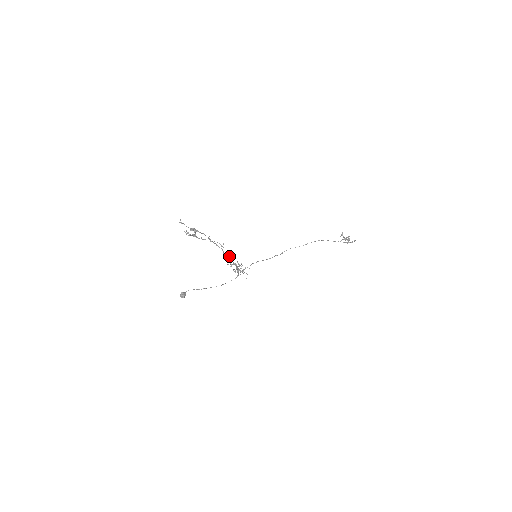
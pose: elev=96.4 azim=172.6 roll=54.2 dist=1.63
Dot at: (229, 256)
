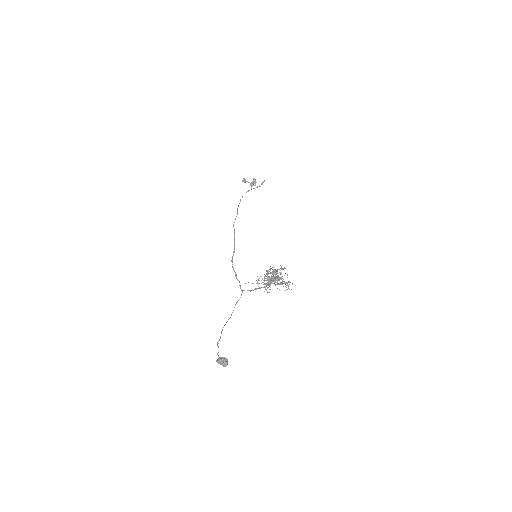
Dot at: (271, 276)
